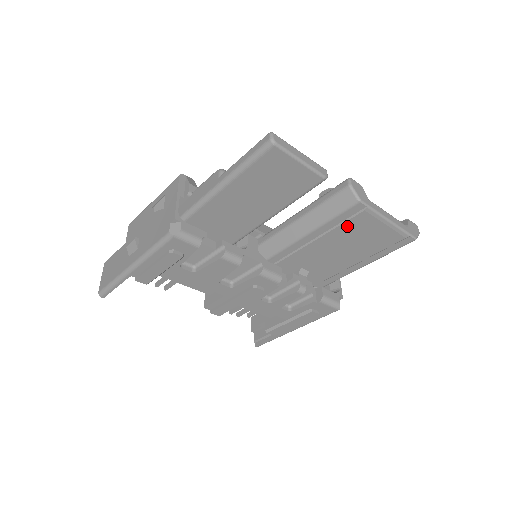
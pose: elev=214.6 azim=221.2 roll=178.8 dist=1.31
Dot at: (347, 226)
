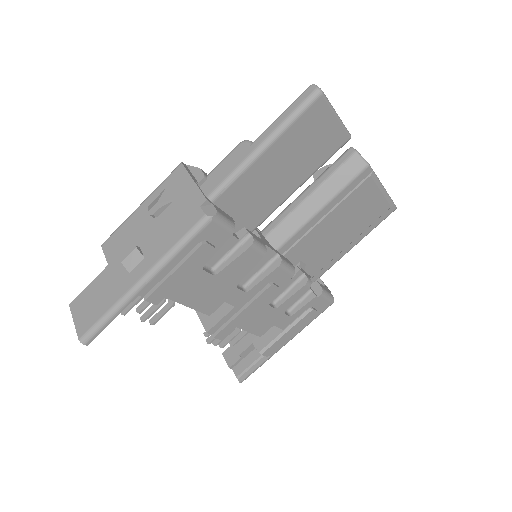
Dot at: (352, 197)
